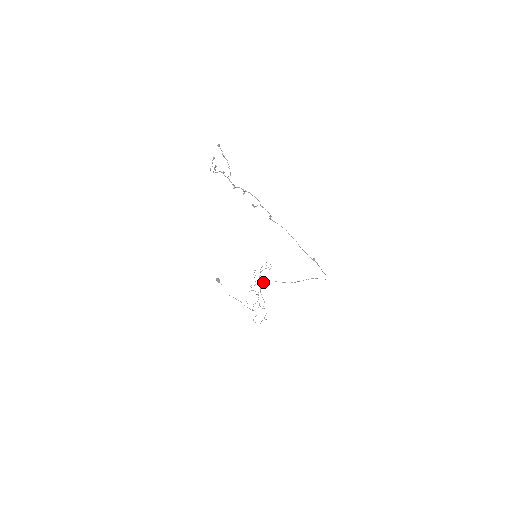
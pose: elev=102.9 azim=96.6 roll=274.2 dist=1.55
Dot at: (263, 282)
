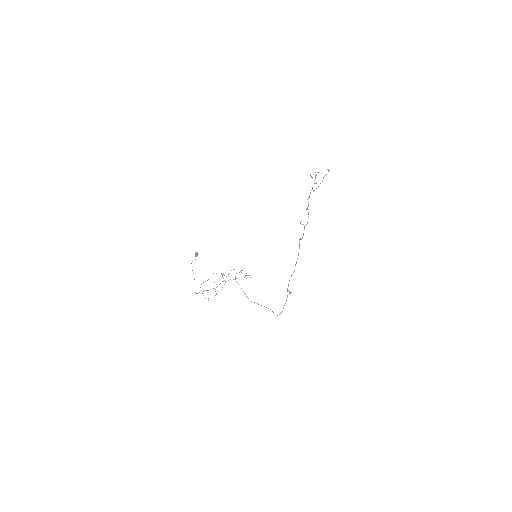
Dot at: (234, 279)
